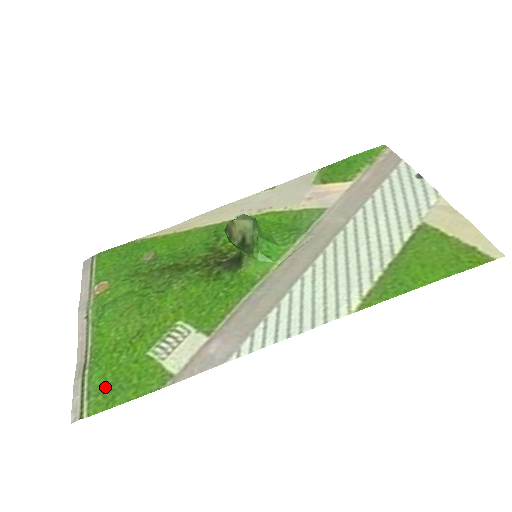
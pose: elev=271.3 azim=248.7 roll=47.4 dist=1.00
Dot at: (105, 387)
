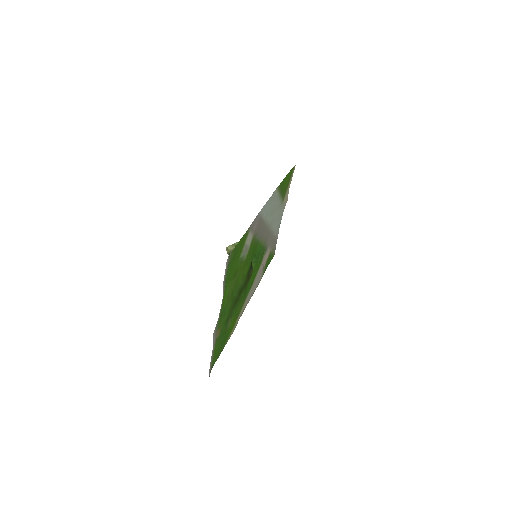
Dot at: (232, 260)
